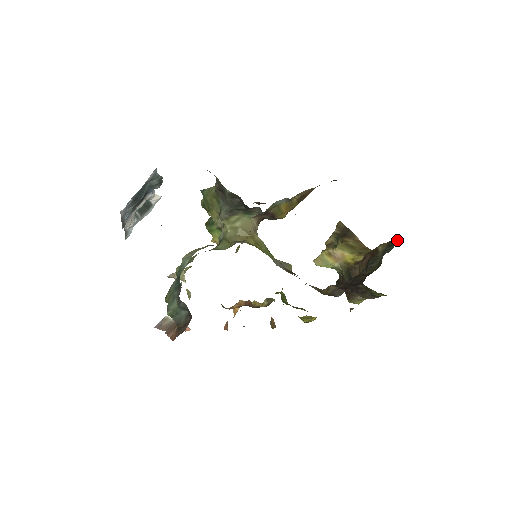
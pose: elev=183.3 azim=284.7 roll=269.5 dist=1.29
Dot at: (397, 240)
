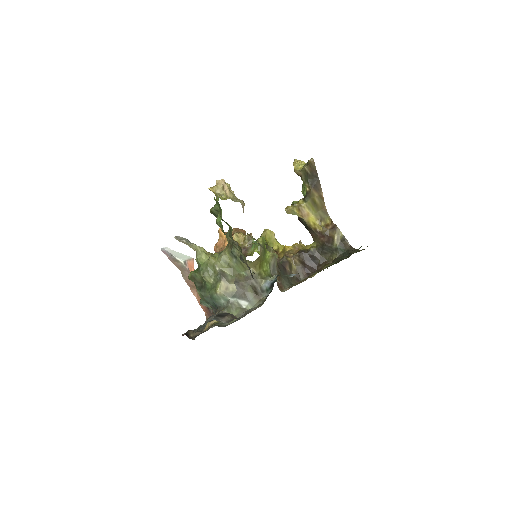
Dot at: (348, 246)
